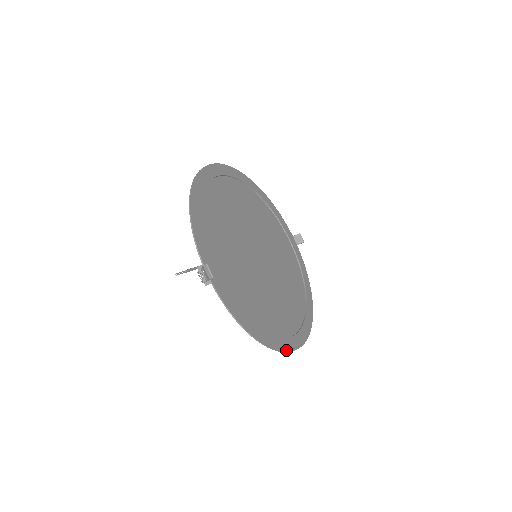
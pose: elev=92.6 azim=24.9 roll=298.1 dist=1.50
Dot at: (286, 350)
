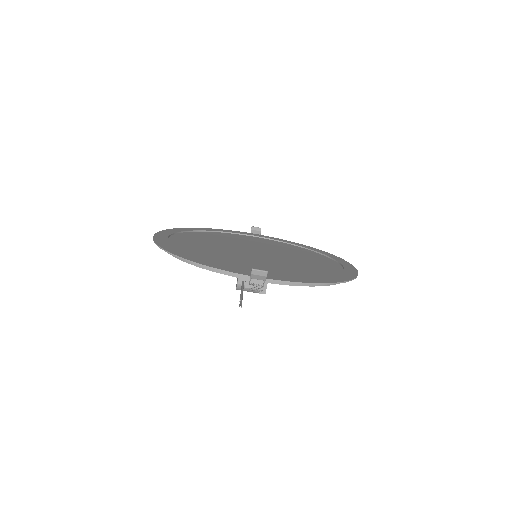
Dot at: (355, 275)
